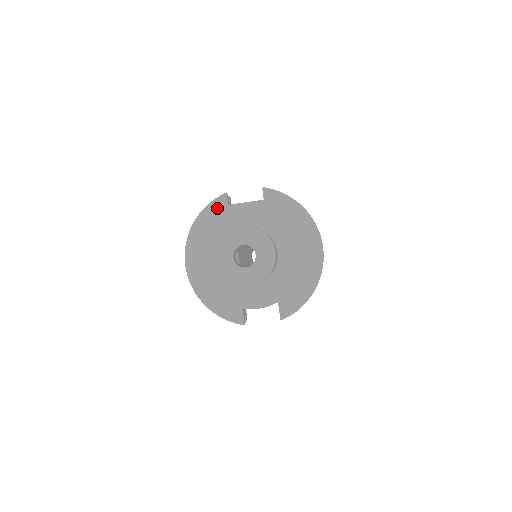
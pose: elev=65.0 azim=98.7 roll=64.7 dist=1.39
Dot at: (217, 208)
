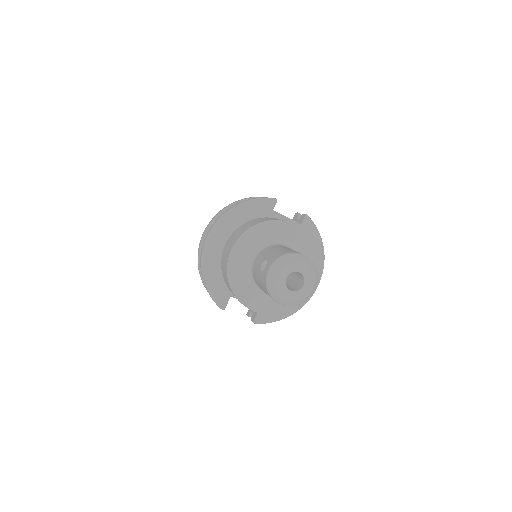
Dot at: (263, 206)
